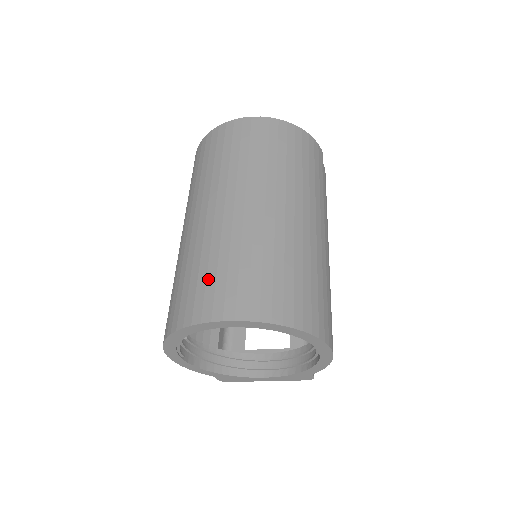
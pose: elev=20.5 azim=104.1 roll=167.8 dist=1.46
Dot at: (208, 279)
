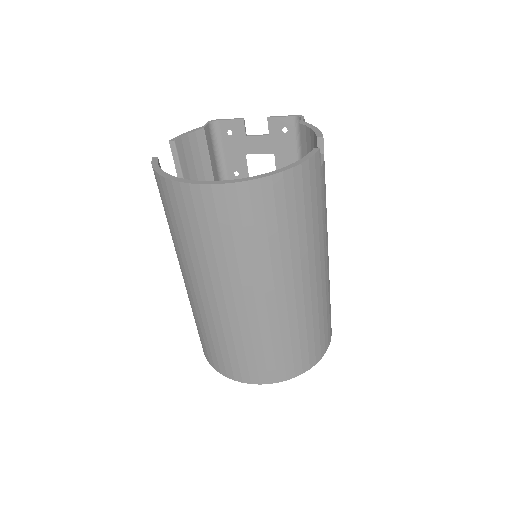
Dot at: (230, 356)
